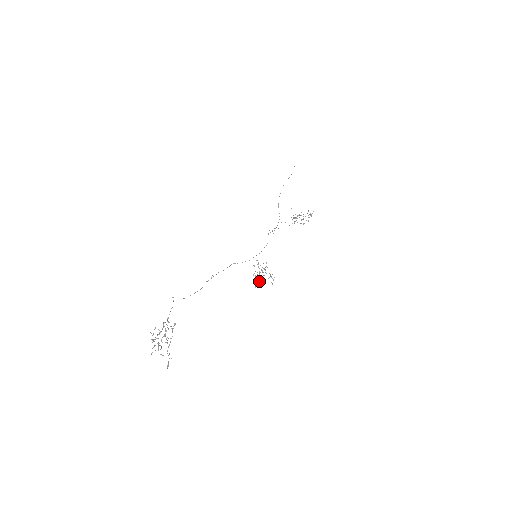
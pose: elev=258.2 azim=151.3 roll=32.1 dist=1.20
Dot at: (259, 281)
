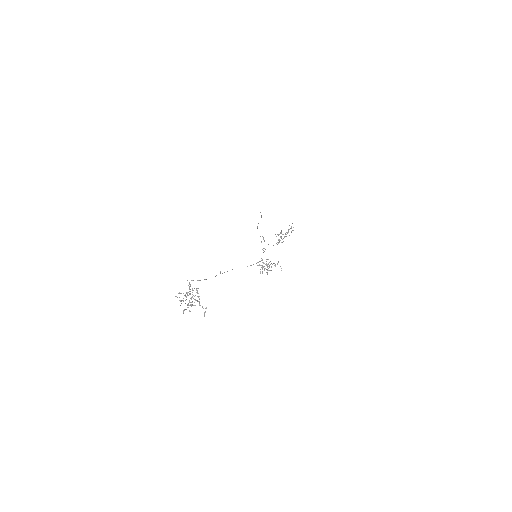
Dot at: (268, 270)
